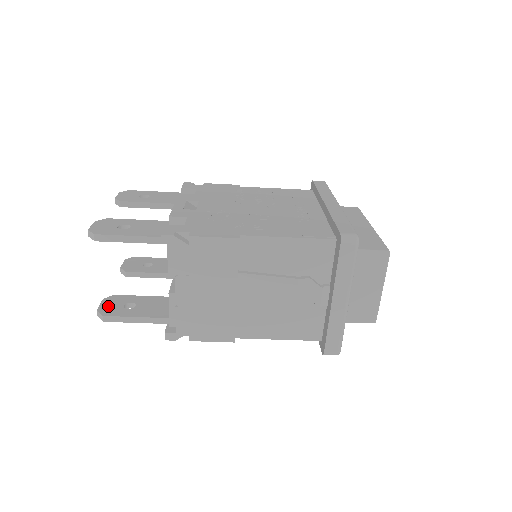
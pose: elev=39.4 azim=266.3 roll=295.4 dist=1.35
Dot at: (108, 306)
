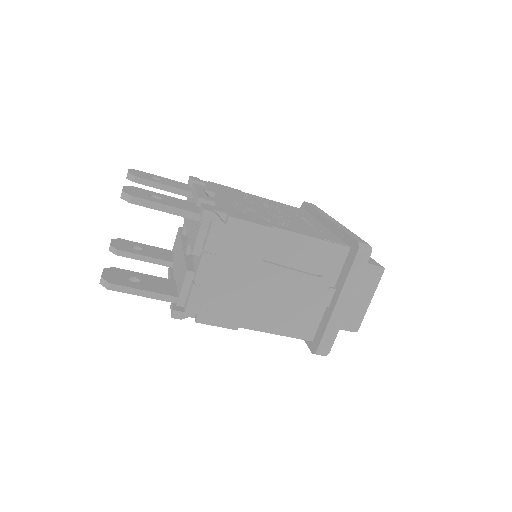
Dot at: (112, 276)
